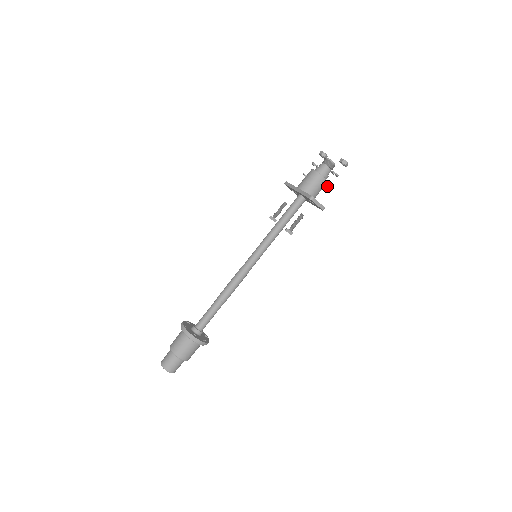
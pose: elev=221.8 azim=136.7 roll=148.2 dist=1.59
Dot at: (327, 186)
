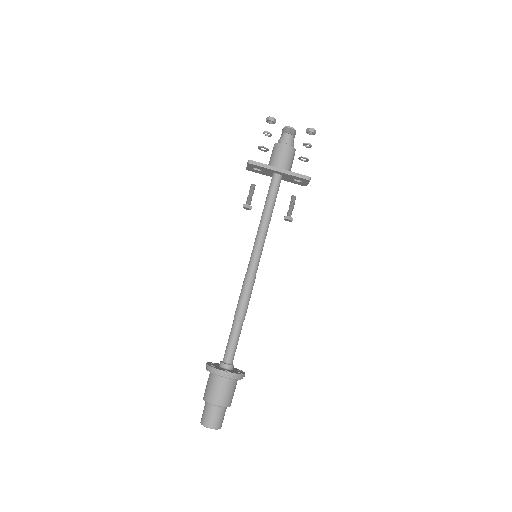
Dot at: (306, 160)
